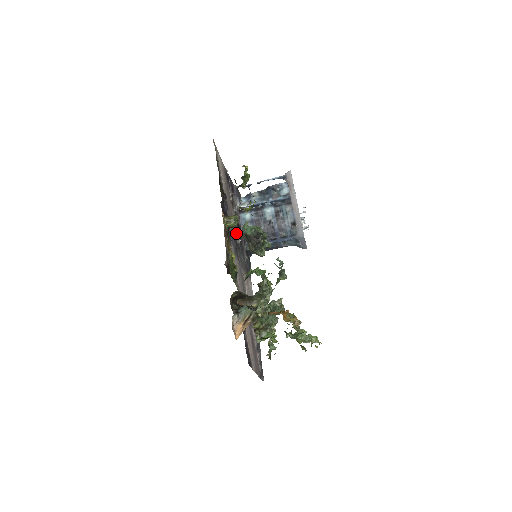
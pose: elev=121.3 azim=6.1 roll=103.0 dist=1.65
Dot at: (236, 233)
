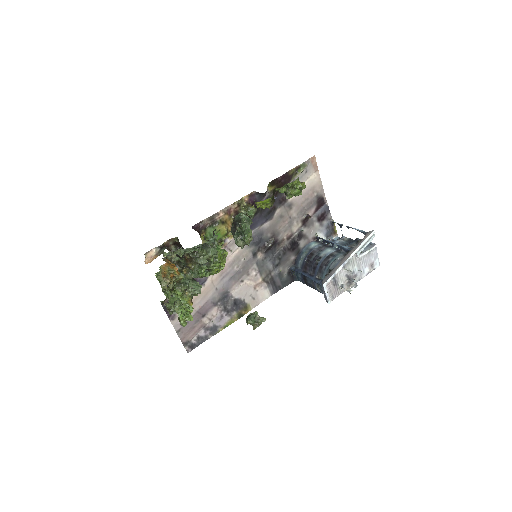
Dot at: (274, 238)
